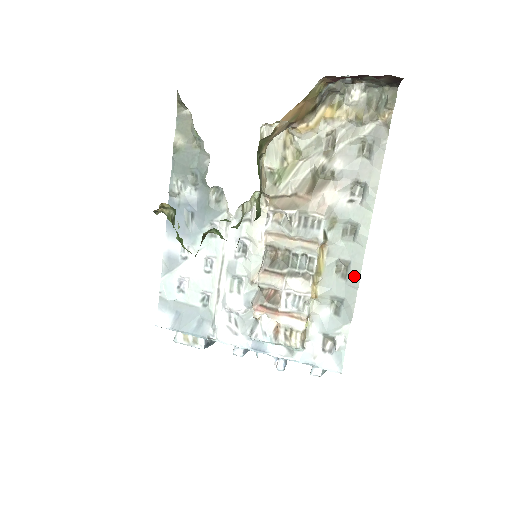
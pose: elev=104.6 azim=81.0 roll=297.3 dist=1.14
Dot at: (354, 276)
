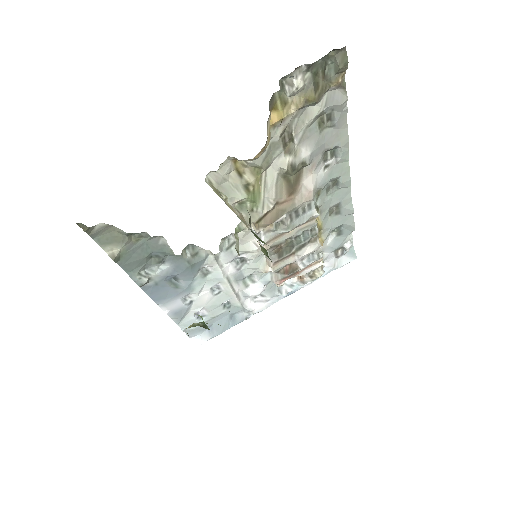
Dot at: (347, 209)
